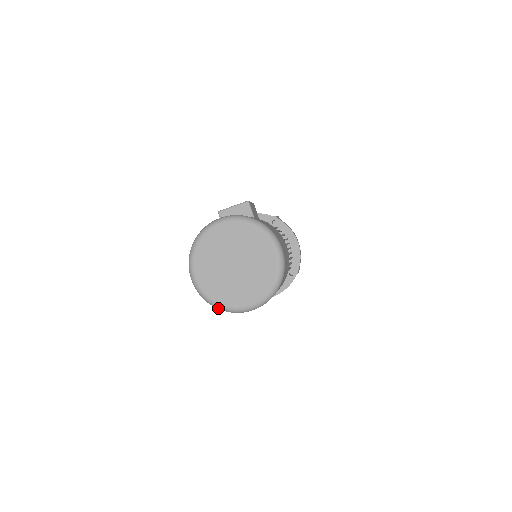
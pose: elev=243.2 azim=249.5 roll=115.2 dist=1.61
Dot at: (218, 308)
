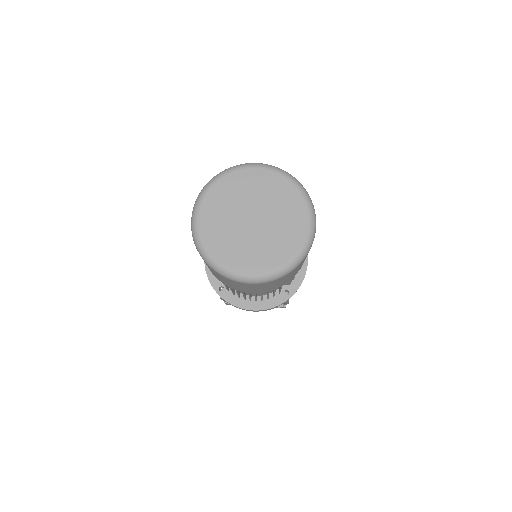
Dot at: (210, 264)
